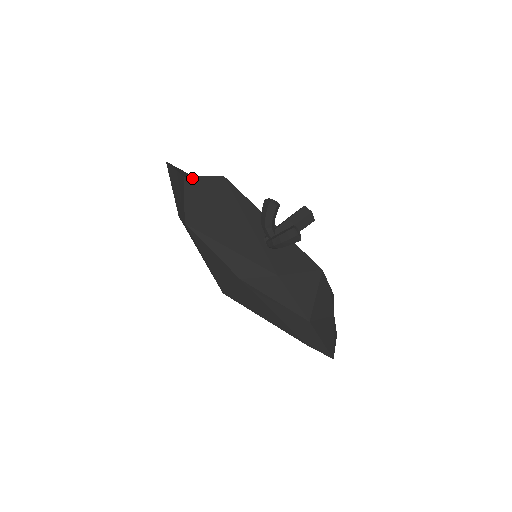
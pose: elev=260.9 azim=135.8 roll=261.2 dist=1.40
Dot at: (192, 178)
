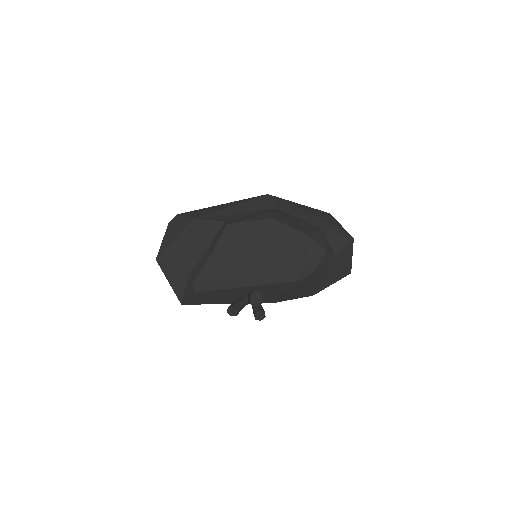
Dot at: (185, 303)
